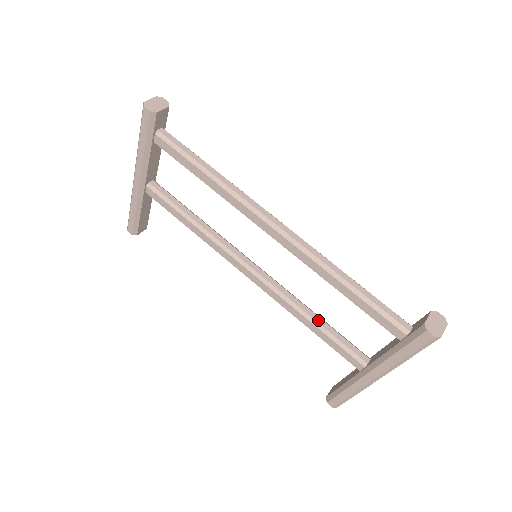
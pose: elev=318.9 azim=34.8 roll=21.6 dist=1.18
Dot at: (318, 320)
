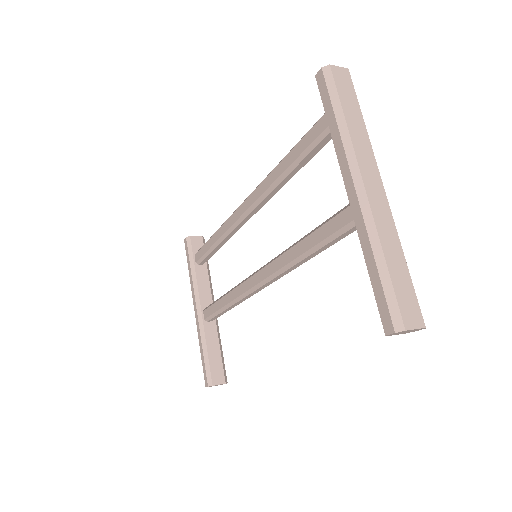
Dot at: occluded
